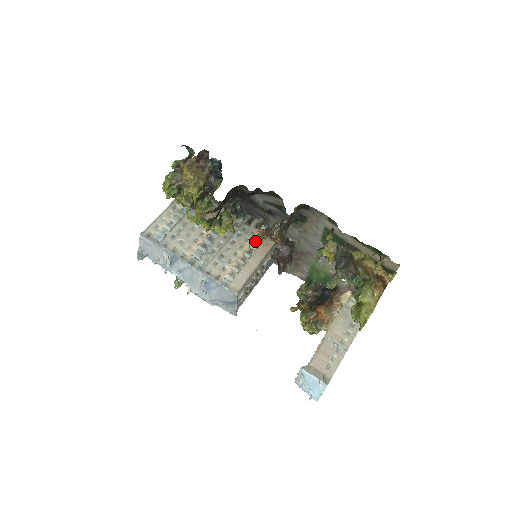
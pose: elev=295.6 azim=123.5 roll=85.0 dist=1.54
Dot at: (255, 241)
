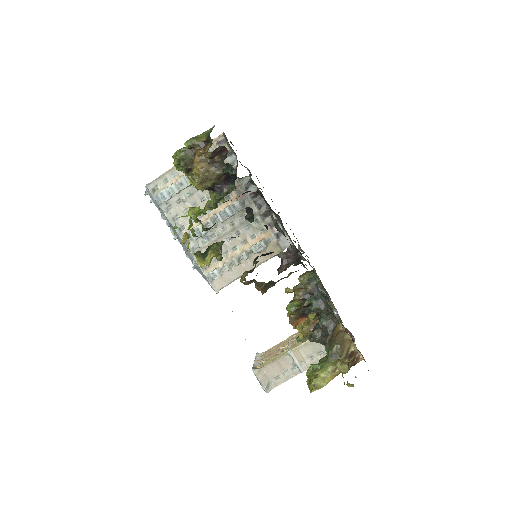
Dot at: (260, 243)
